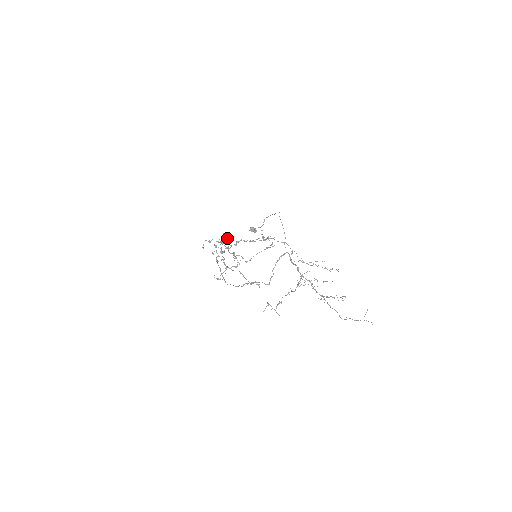
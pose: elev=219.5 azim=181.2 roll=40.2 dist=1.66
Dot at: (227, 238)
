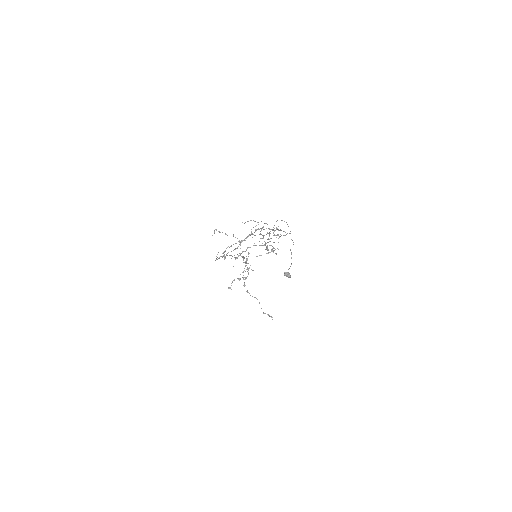
Dot at: (240, 242)
